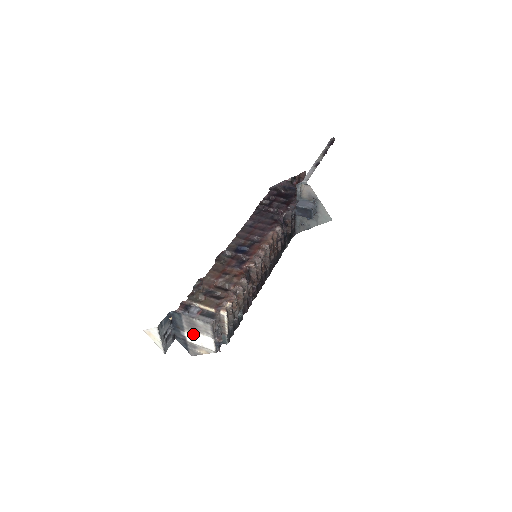
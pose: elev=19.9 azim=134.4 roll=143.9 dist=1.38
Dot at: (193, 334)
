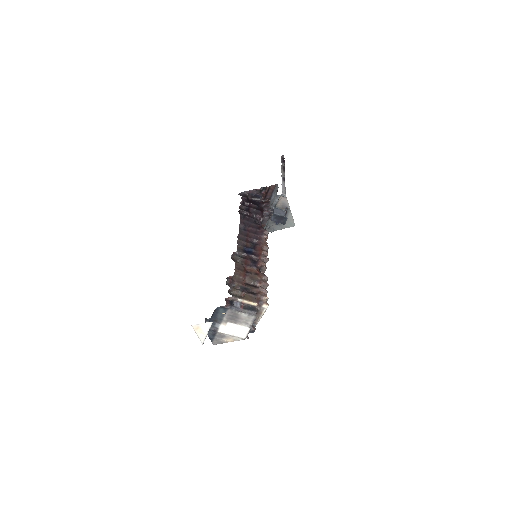
Dot at: (230, 325)
